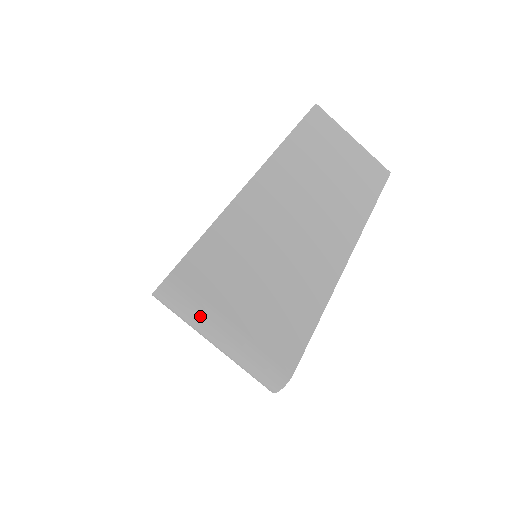
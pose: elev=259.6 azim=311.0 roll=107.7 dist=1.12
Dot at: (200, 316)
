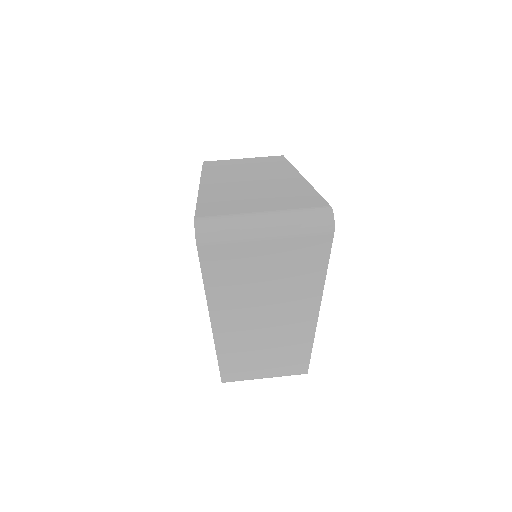
Dot at: (238, 222)
